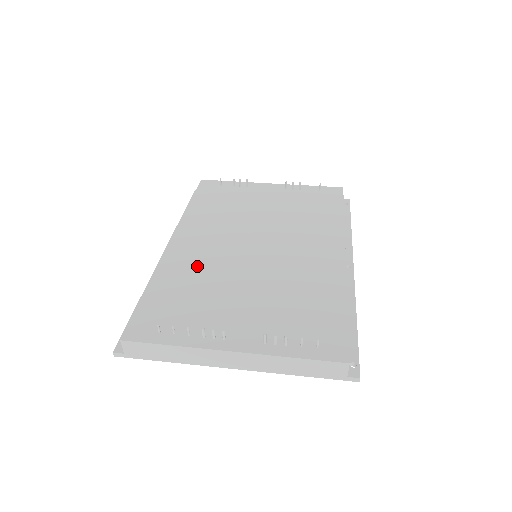
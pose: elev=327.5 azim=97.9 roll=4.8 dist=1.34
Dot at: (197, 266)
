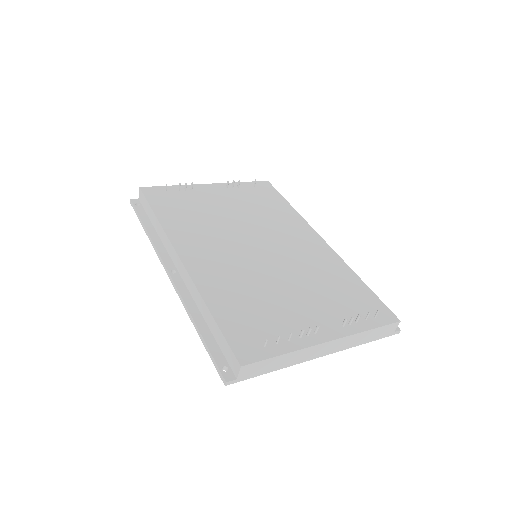
Dot at: (230, 277)
